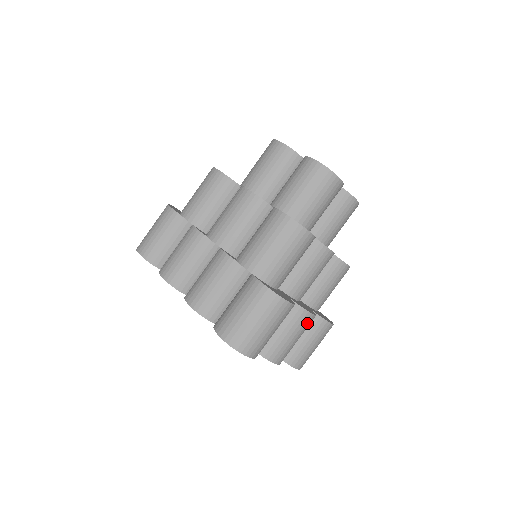
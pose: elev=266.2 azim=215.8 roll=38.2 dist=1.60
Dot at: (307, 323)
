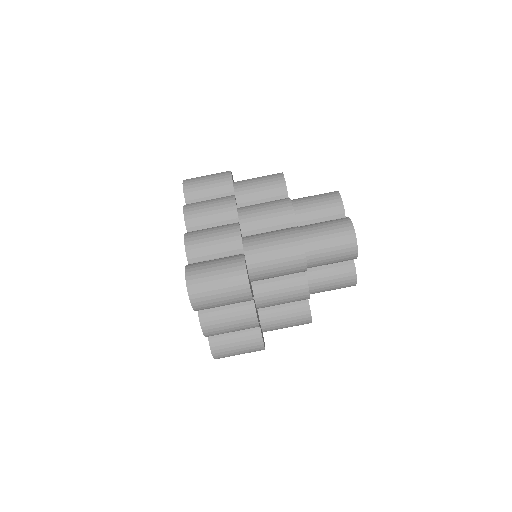
Dot at: (249, 324)
